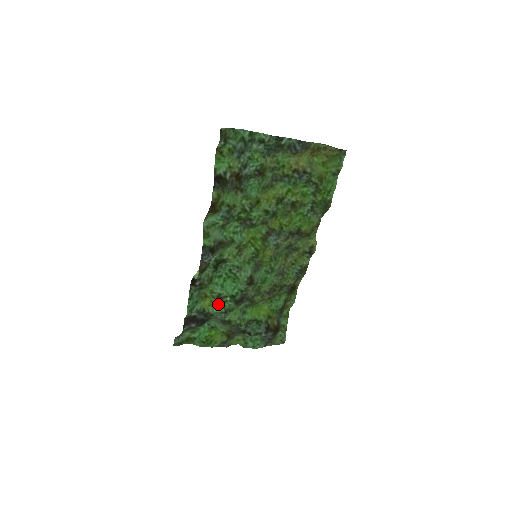
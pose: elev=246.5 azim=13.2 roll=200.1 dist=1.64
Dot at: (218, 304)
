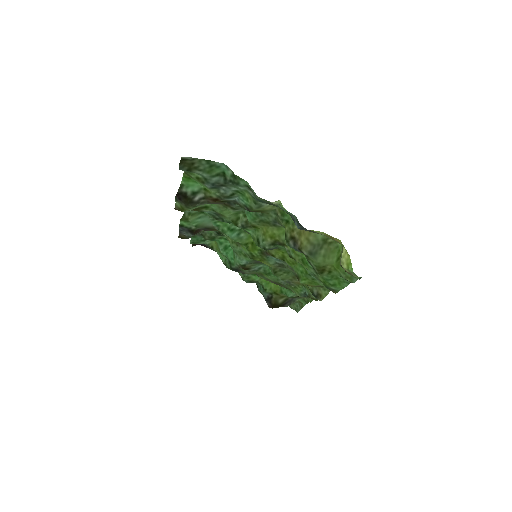
Dot at: occluded
